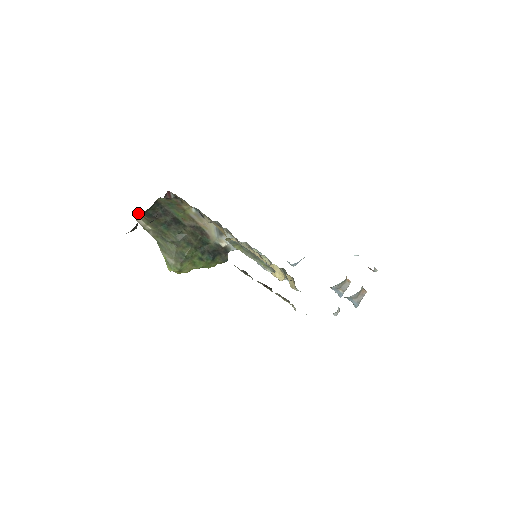
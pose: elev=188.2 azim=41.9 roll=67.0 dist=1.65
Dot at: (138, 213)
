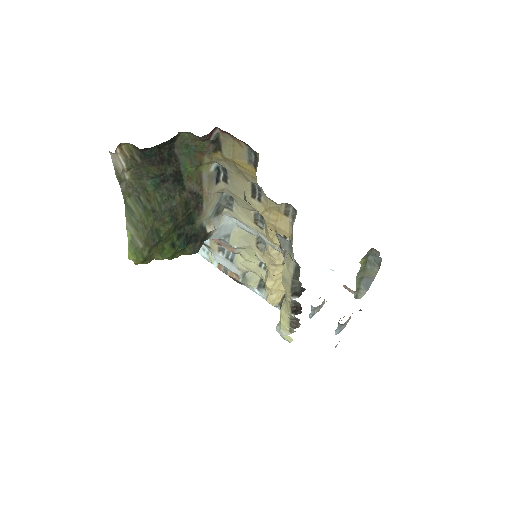
Dot at: (124, 144)
